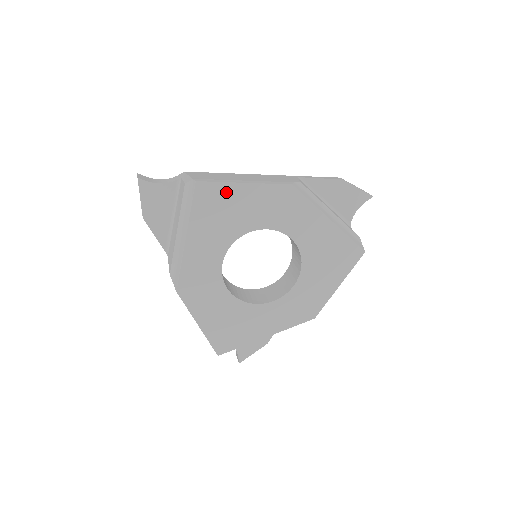
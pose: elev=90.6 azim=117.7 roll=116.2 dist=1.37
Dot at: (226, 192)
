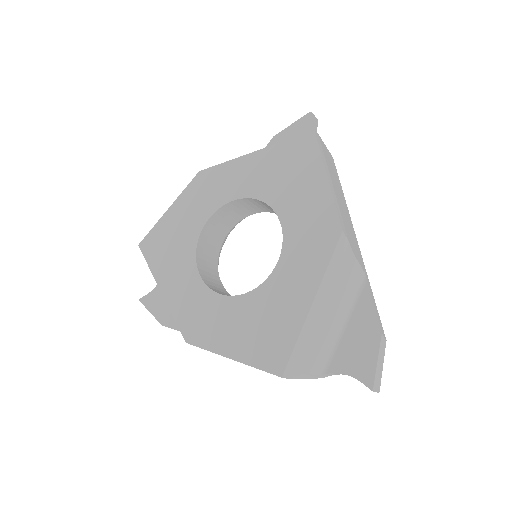
Dot at: (161, 229)
